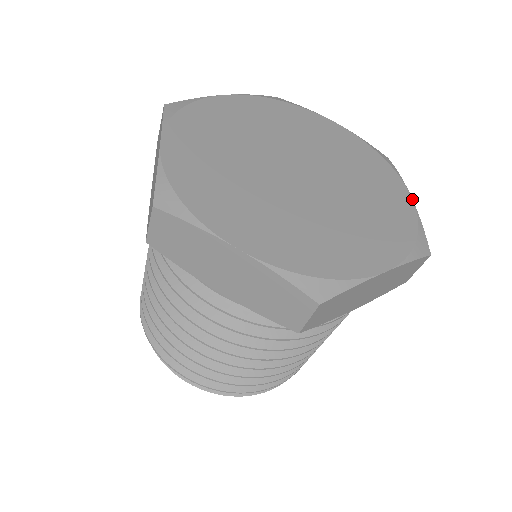
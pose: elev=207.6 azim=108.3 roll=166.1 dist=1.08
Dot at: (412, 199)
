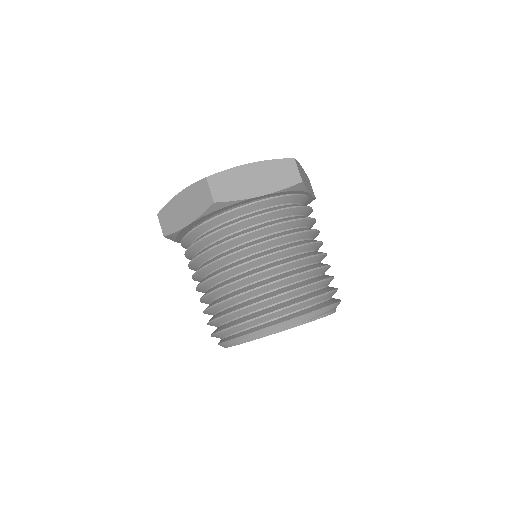
Dot at: (300, 165)
